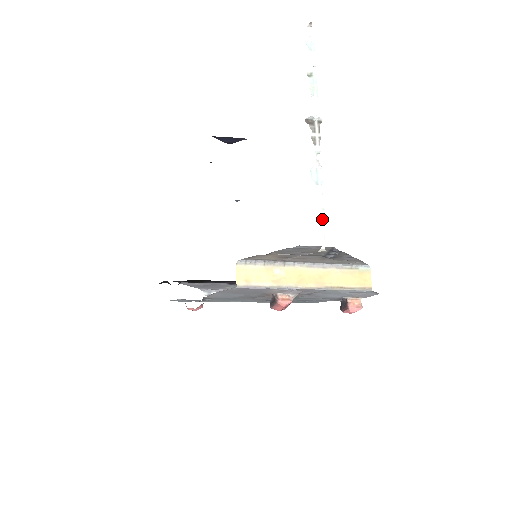
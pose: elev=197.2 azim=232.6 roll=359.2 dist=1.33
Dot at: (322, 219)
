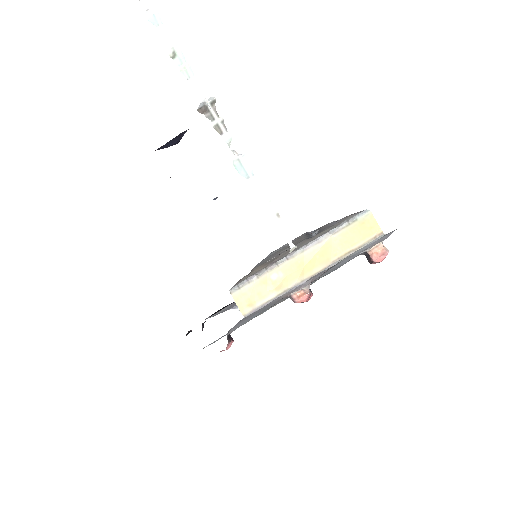
Dot at: (274, 214)
